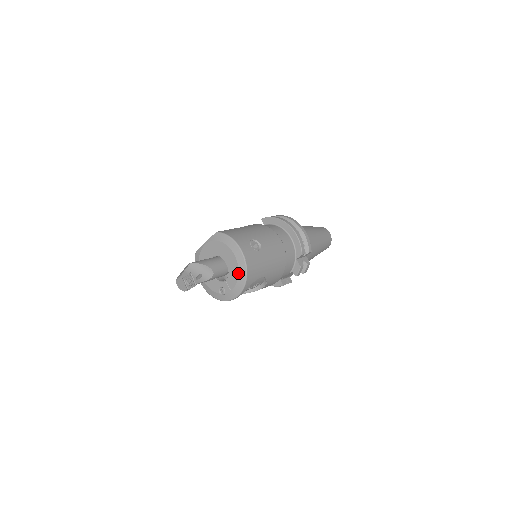
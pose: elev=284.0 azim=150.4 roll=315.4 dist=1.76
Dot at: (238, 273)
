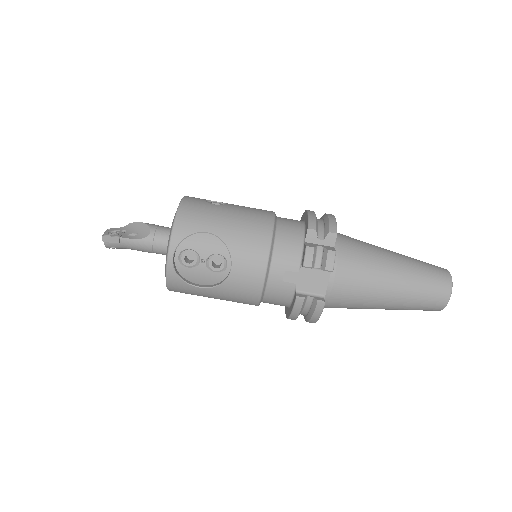
Dot at: (172, 222)
